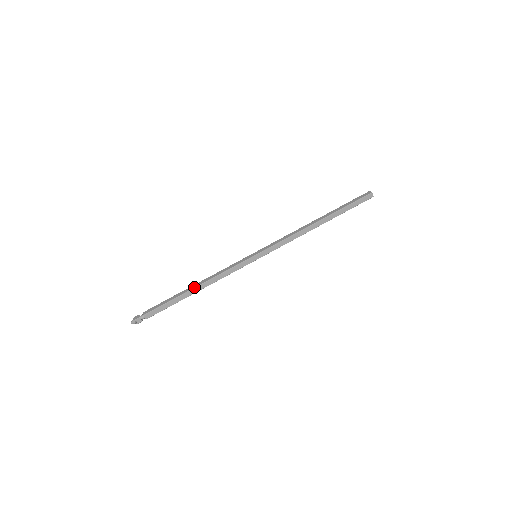
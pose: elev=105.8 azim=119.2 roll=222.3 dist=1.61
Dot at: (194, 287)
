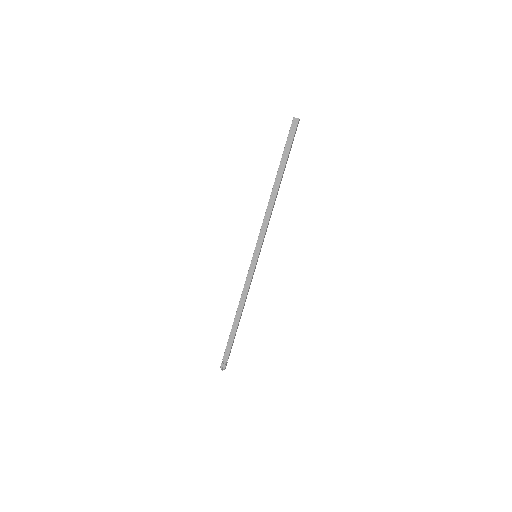
Dot at: (235, 315)
